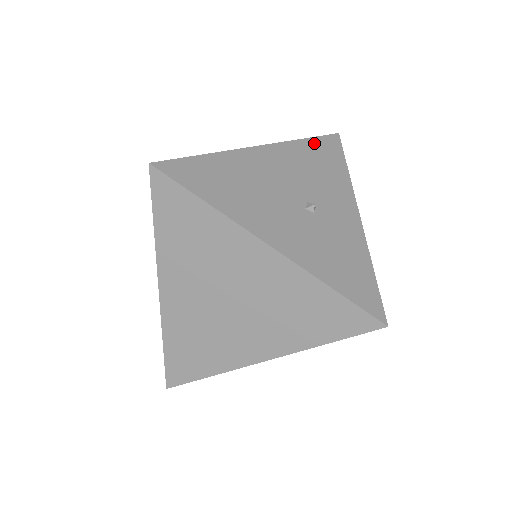
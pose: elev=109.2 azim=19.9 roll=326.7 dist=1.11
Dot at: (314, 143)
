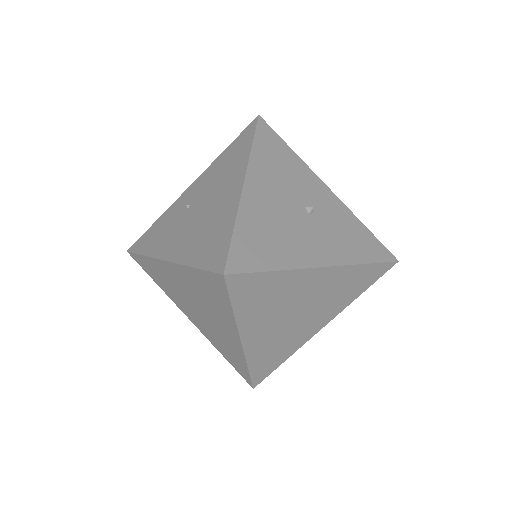
Dot at: (260, 143)
